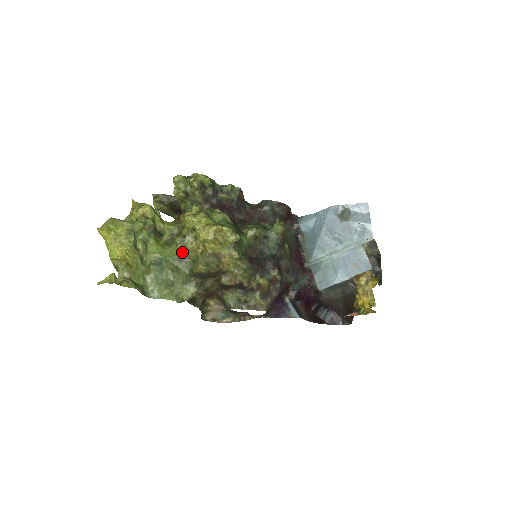
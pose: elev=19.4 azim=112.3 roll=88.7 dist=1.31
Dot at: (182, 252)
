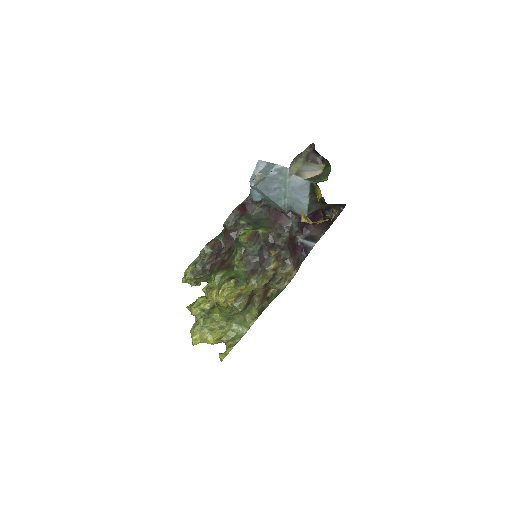
Dot at: (227, 308)
